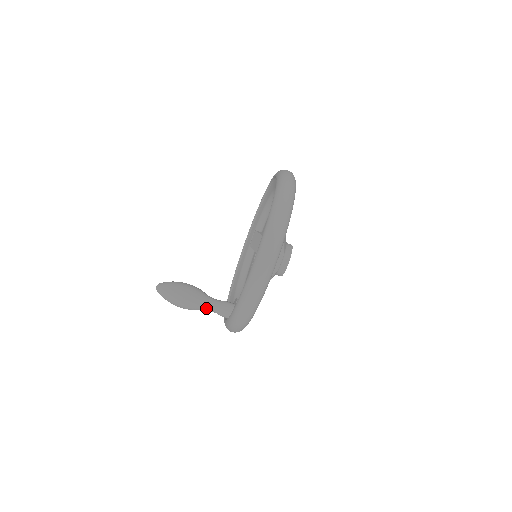
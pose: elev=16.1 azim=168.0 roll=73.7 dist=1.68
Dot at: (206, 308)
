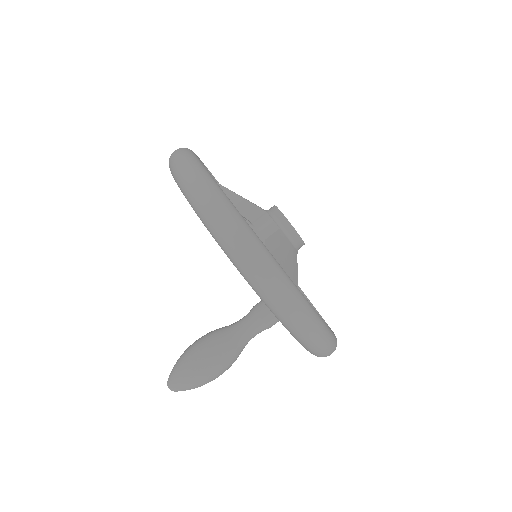
Dot at: (238, 336)
